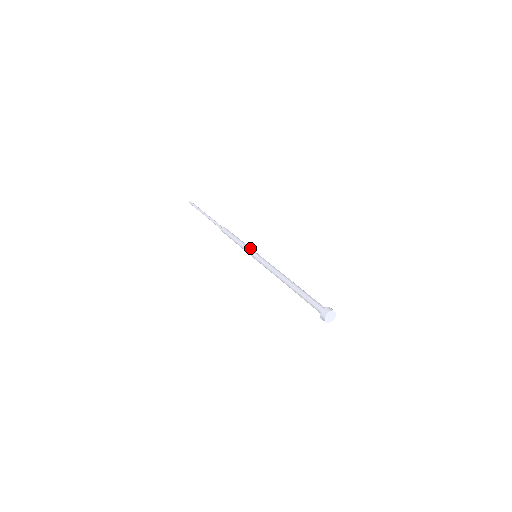
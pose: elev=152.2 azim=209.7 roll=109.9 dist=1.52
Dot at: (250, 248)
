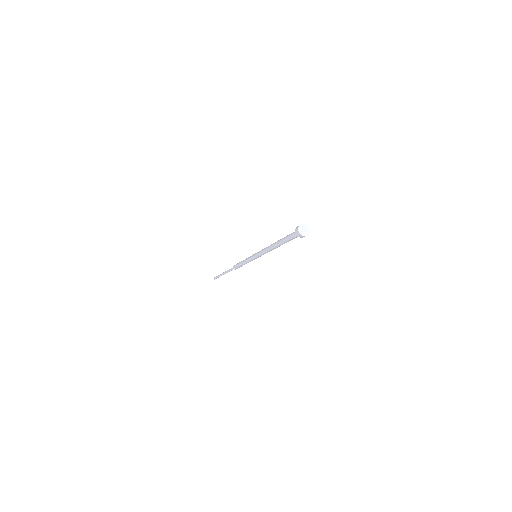
Dot at: occluded
